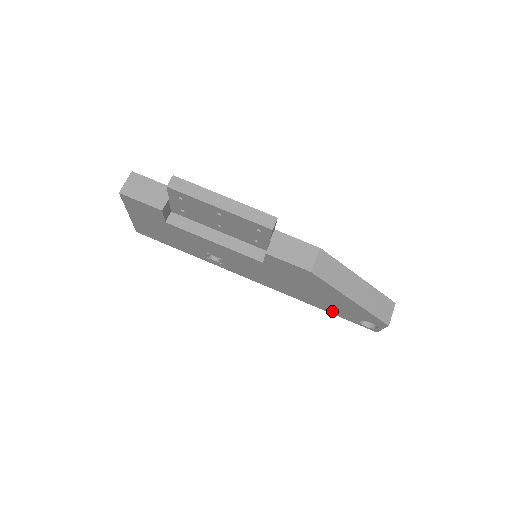
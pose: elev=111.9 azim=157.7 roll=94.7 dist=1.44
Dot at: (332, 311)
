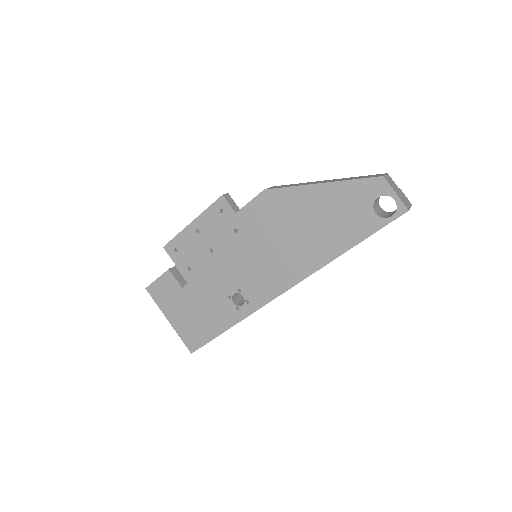
Dot at: (351, 238)
